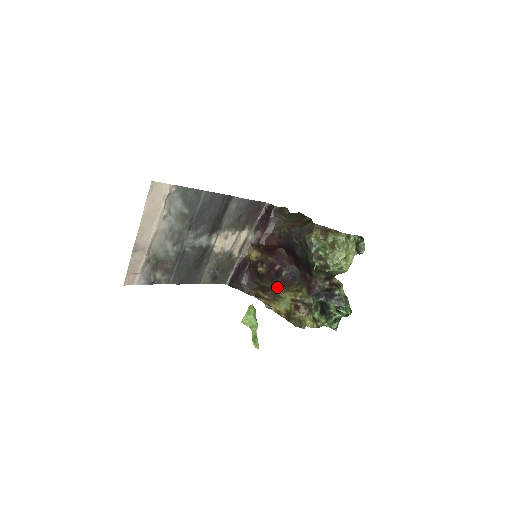
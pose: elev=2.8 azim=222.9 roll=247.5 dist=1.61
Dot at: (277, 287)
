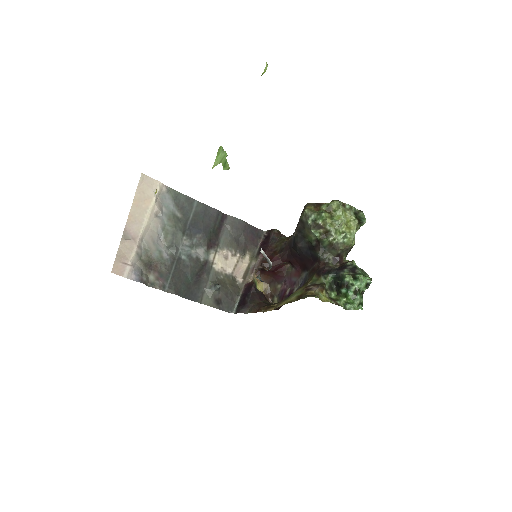
Dot at: occluded
